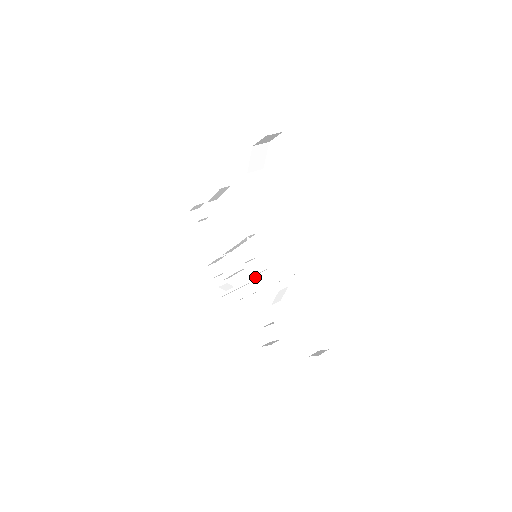
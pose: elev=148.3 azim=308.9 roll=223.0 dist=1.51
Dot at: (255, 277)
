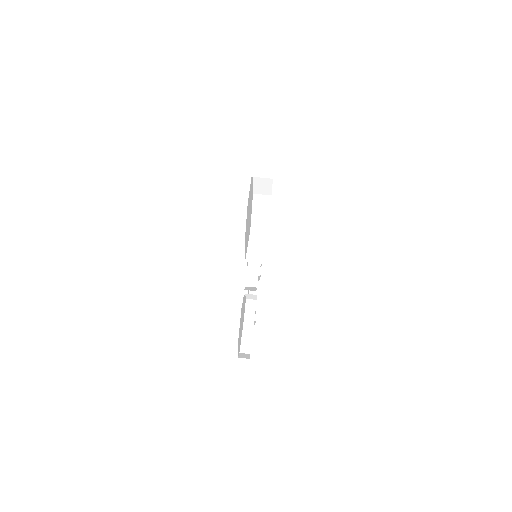
Dot at: occluded
